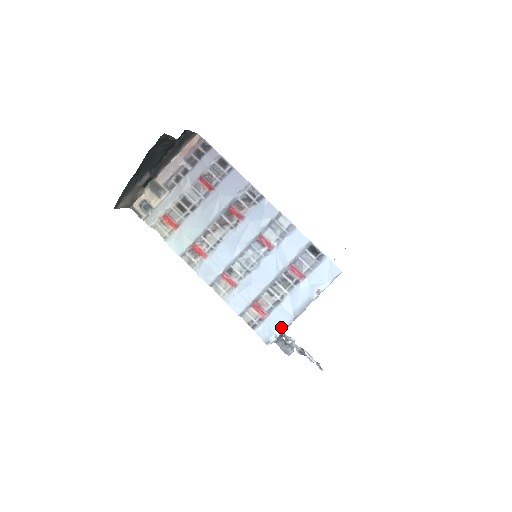
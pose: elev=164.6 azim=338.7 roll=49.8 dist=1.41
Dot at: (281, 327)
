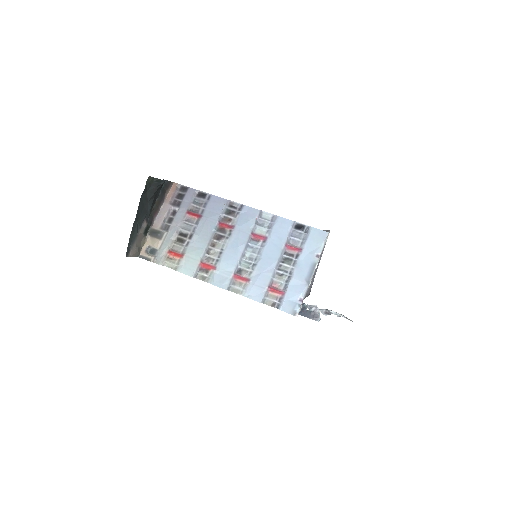
Dot at: (300, 296)
